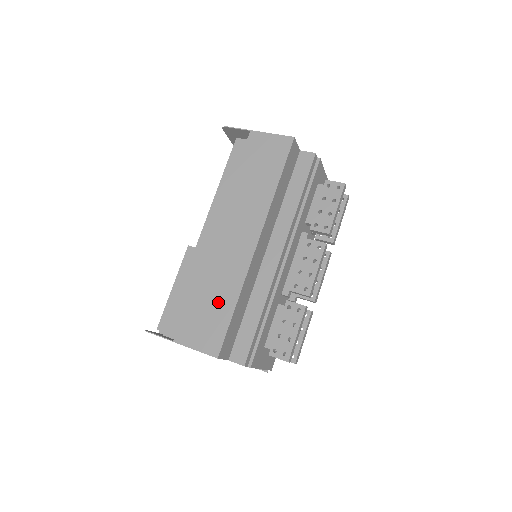
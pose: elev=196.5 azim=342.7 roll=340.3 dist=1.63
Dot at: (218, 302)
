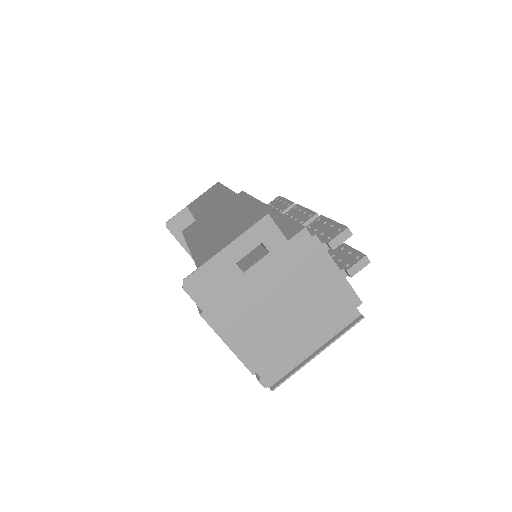
Dot at: (236, 217)
